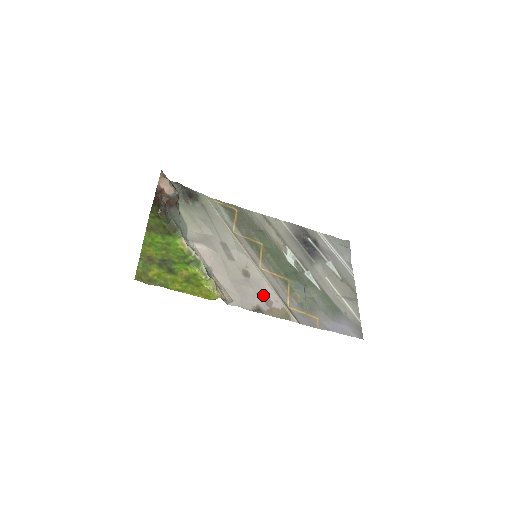
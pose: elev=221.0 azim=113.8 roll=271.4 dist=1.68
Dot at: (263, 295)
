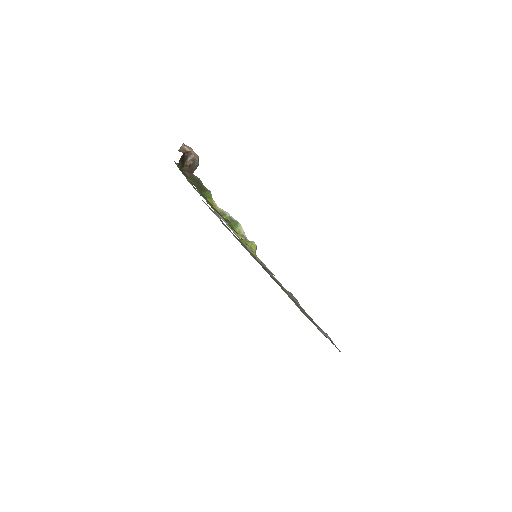
Dot at: occluded
